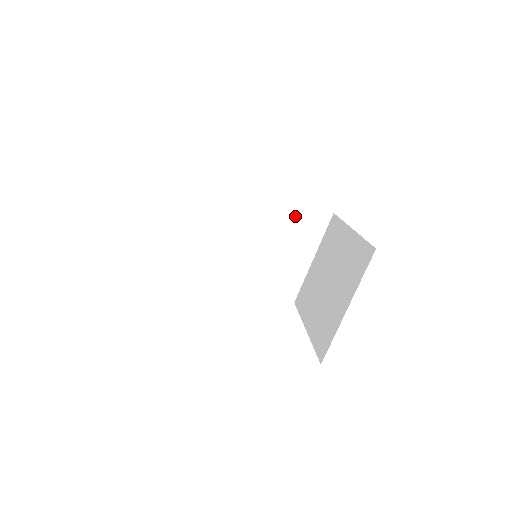
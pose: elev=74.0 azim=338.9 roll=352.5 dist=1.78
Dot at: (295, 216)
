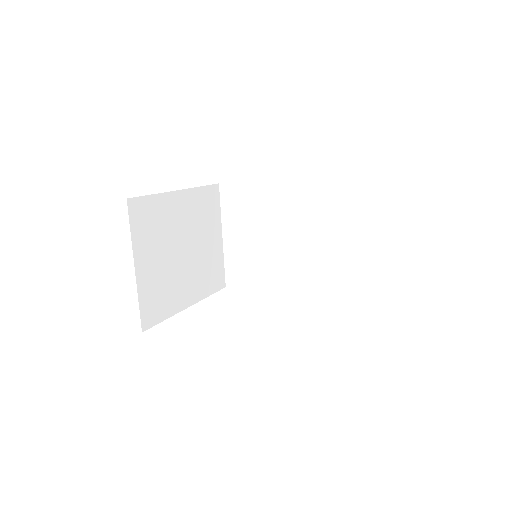
Dot at: (324, 202)
